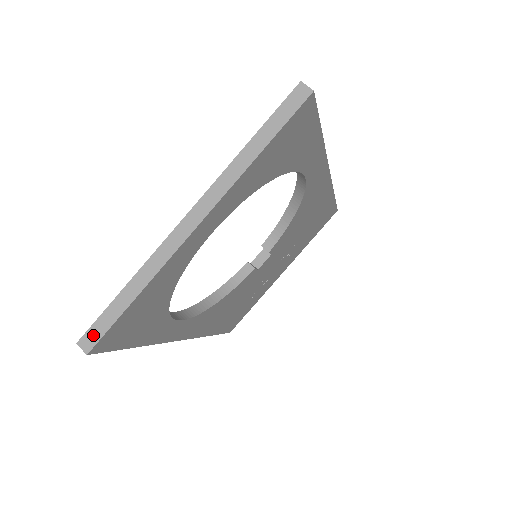
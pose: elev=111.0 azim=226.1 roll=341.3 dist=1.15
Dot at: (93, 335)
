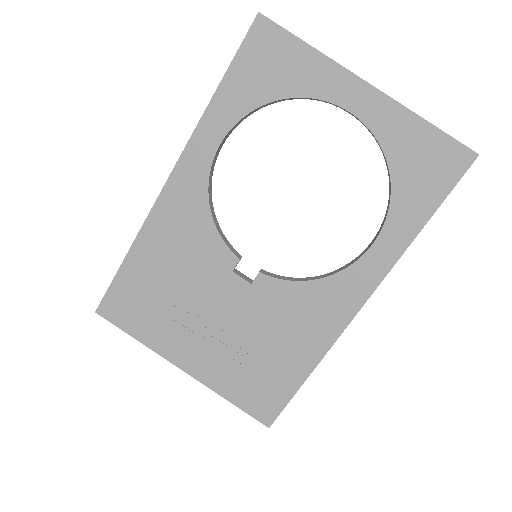
Dot at: (272, 21)
